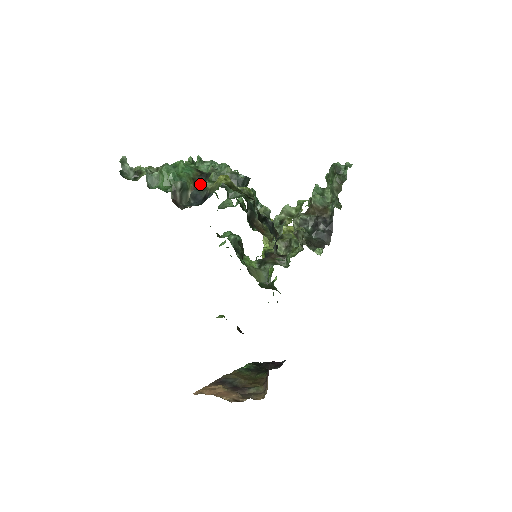
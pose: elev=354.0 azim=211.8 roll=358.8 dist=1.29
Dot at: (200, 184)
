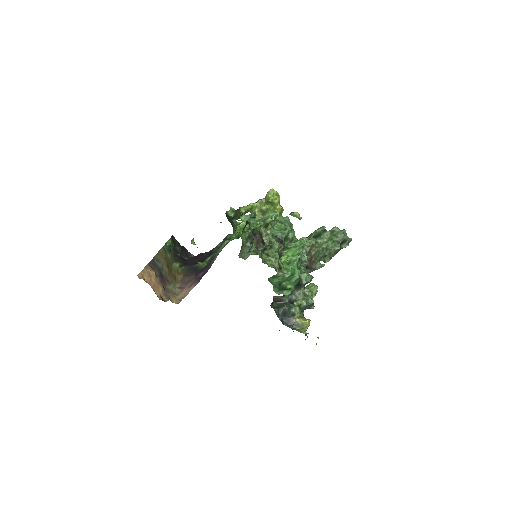
Dot at: (292, 292)
